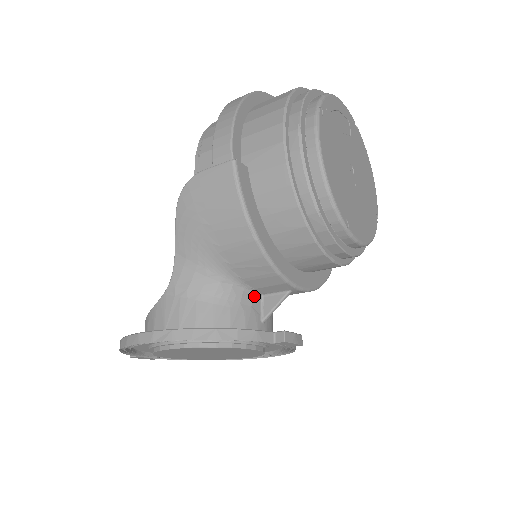
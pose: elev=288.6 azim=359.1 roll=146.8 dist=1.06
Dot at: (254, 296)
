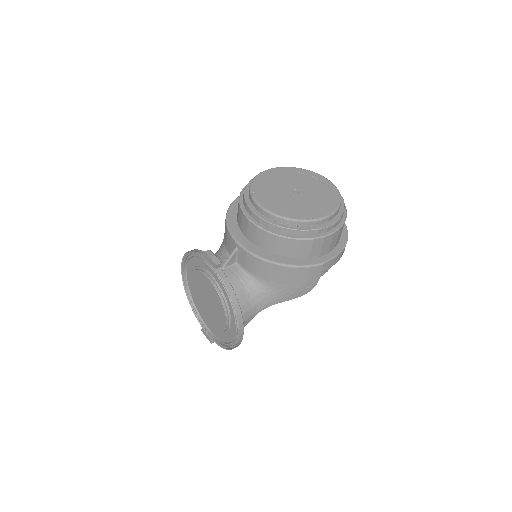
Dot at: occluded
